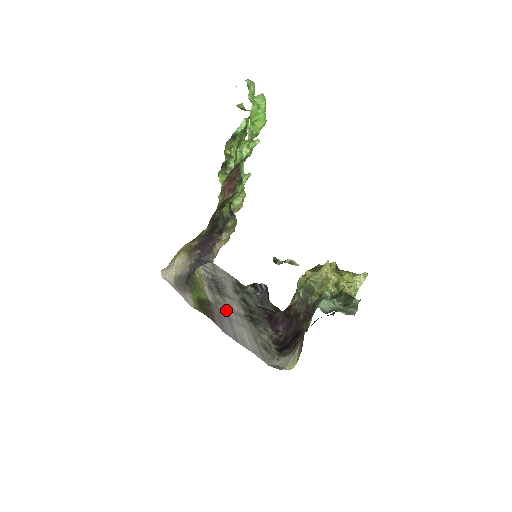
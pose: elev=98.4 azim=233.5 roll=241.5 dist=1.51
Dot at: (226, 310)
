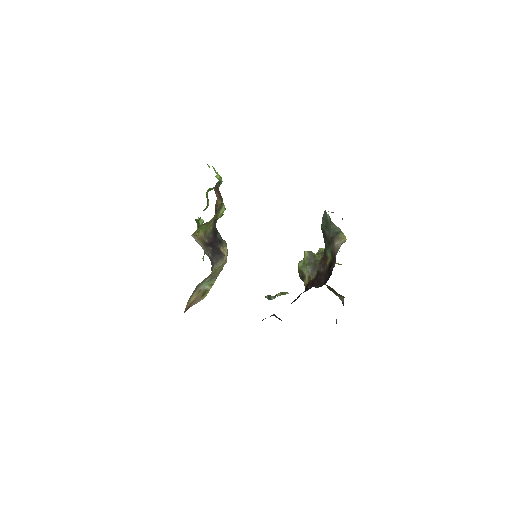
Dot at: occluded
